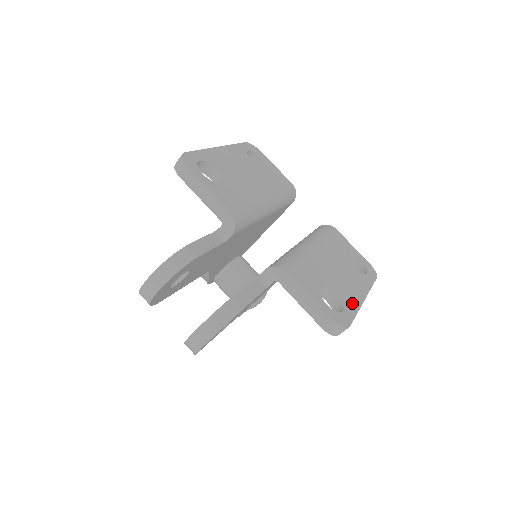
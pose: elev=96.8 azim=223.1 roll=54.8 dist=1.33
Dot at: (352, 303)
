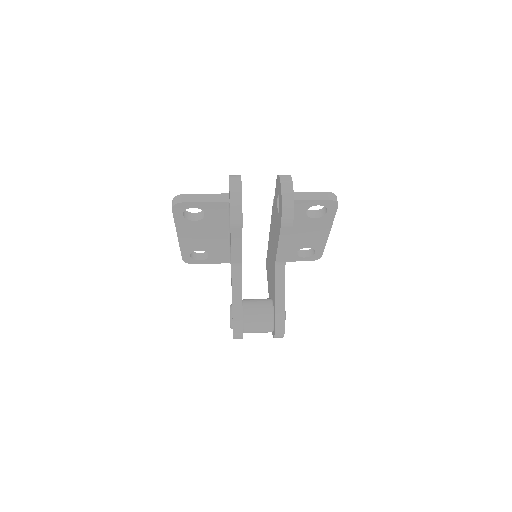
Dot at: occluded
